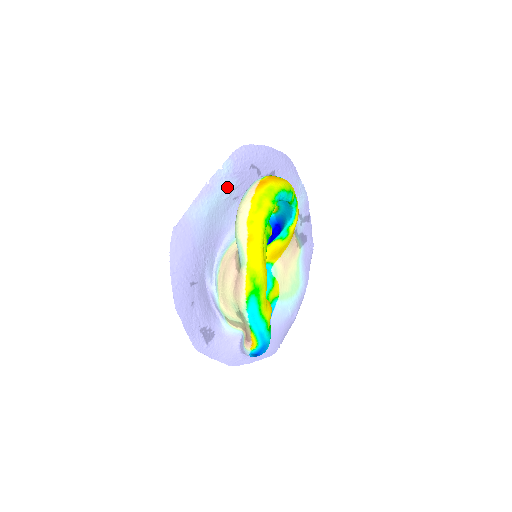
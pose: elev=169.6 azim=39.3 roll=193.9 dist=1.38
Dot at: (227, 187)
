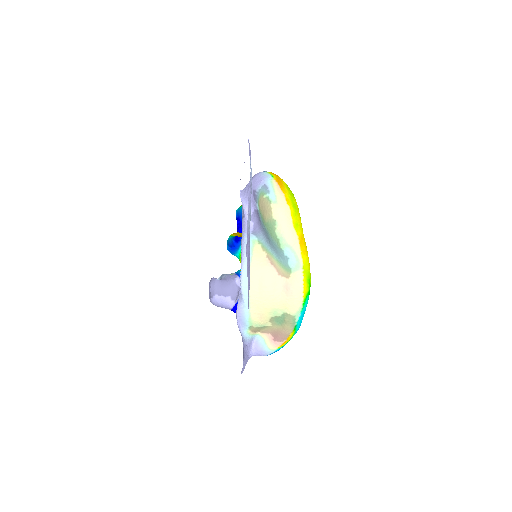
Dot at: occluded
